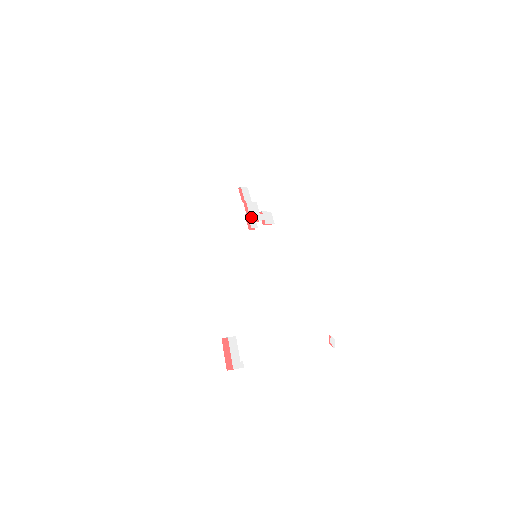
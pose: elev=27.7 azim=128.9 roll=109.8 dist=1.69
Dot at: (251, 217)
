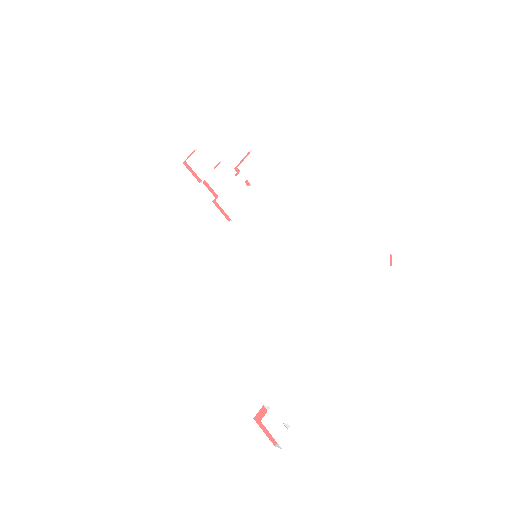
Dot at: (224, 200)
